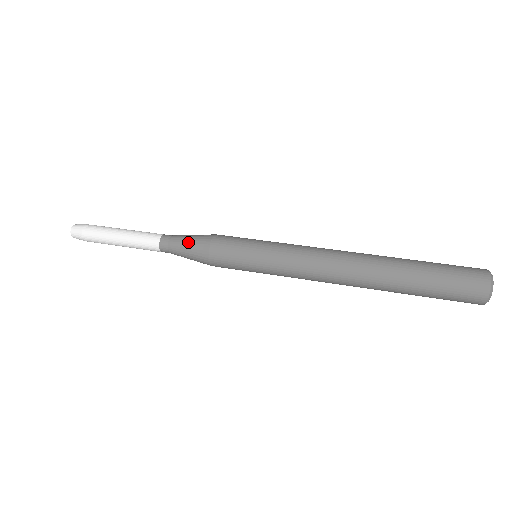
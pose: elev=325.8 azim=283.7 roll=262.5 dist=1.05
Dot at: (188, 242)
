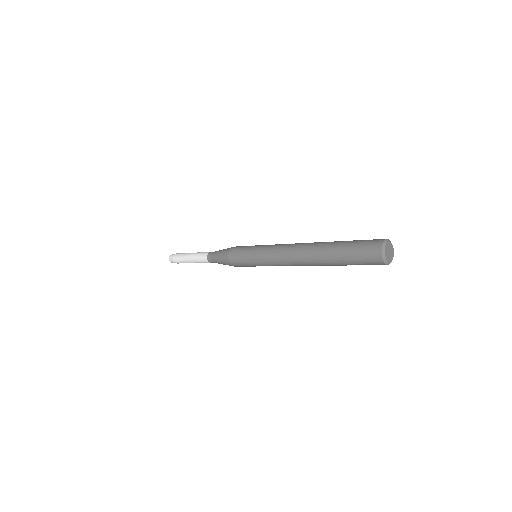
Dot at: (221, 251)
